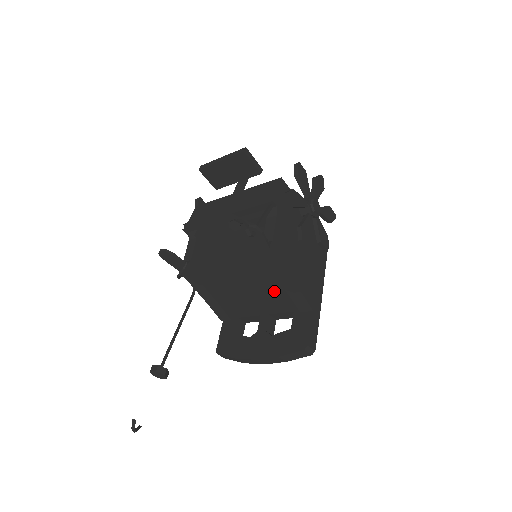
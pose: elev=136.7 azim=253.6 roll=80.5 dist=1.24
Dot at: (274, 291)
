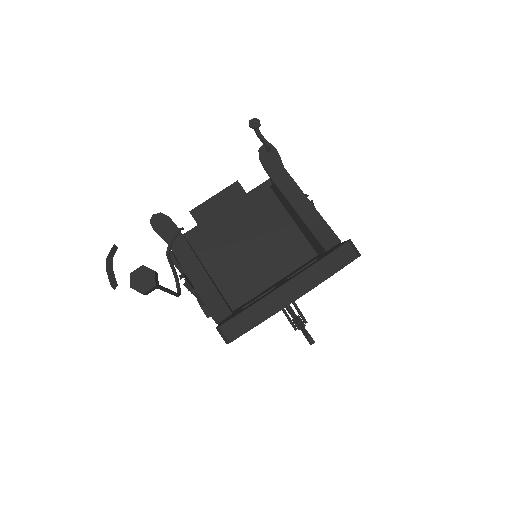
Dot at: (284, 278)
